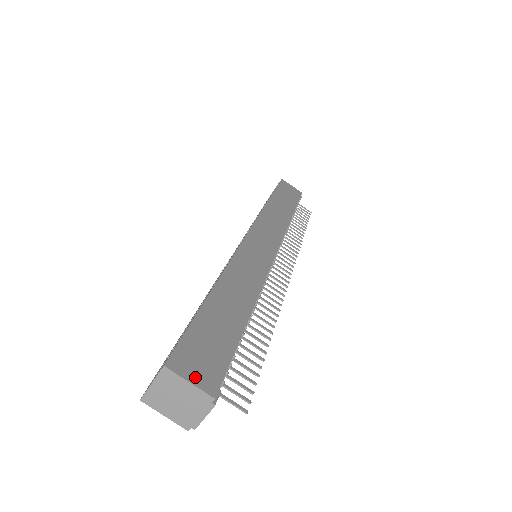
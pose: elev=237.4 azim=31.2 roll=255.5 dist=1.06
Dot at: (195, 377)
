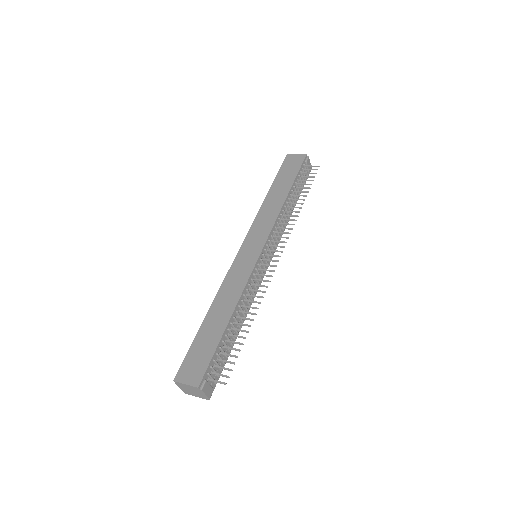
Dot at: (189, 380)
